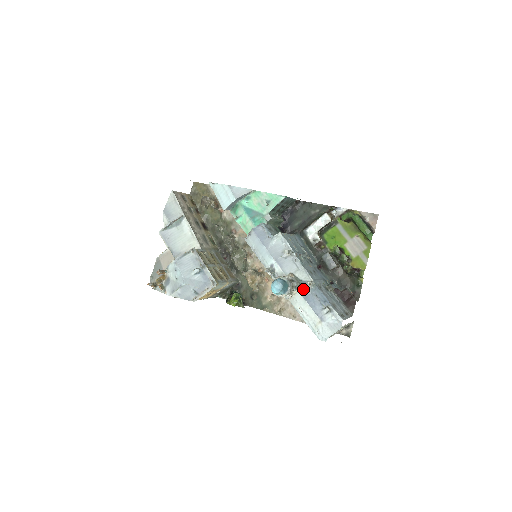
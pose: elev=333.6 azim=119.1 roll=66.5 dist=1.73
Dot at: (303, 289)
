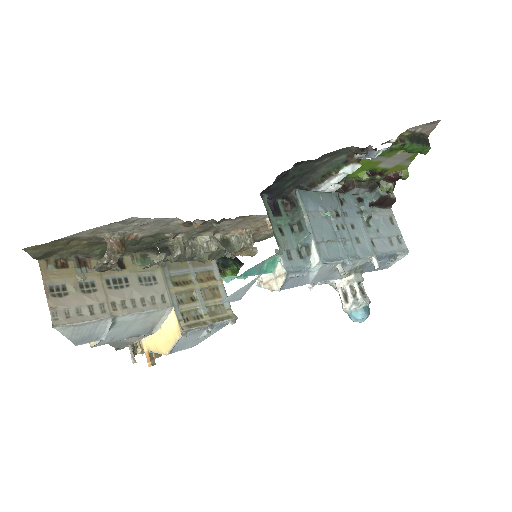
Dot at: (364, 269)
